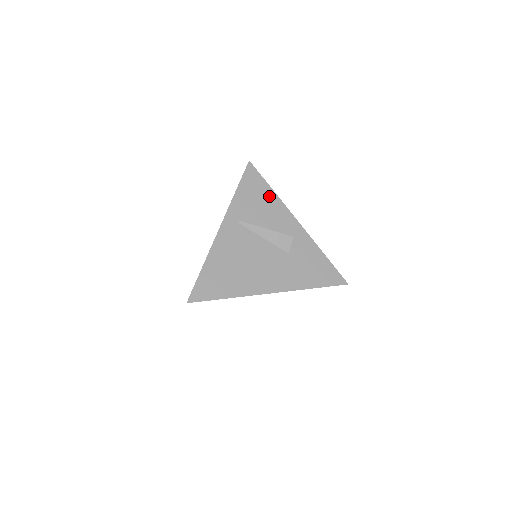
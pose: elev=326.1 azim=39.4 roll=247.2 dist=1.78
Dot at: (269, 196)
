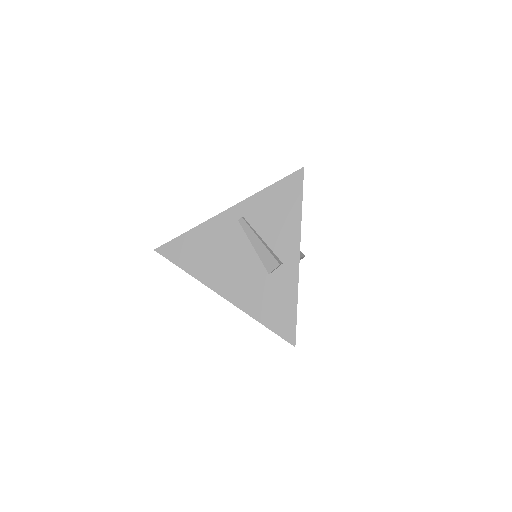
Dot at: occluded
